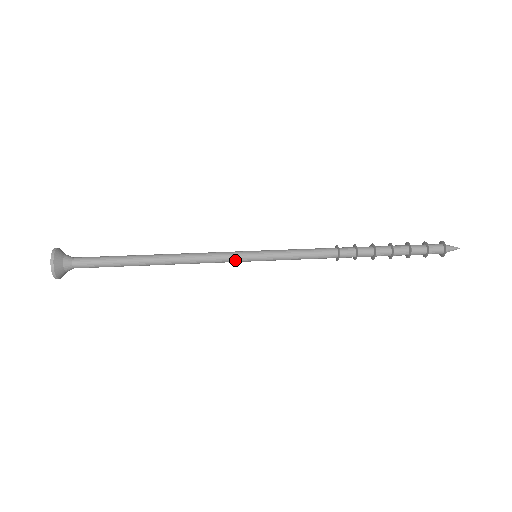
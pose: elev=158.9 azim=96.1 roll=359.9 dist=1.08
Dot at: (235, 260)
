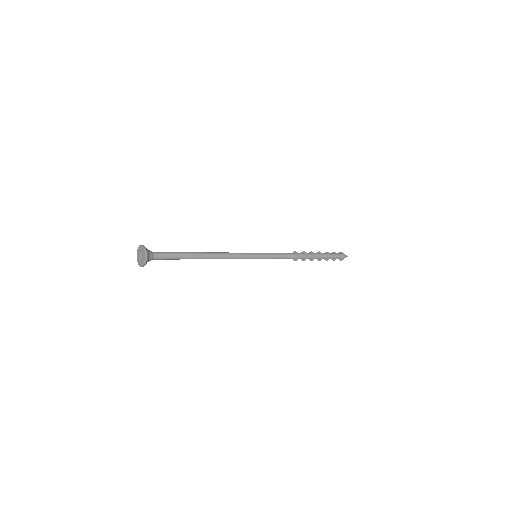
Dot at: (246, 258)
